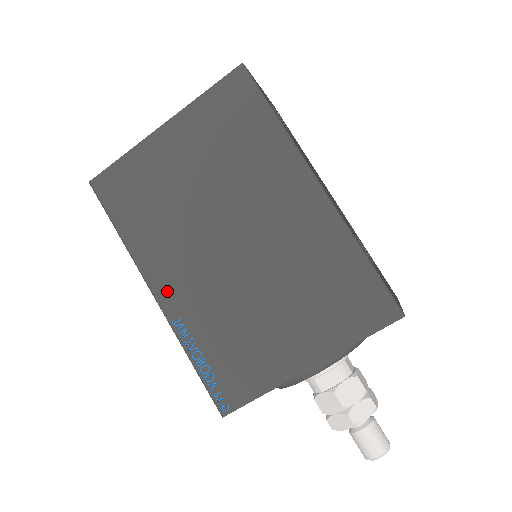
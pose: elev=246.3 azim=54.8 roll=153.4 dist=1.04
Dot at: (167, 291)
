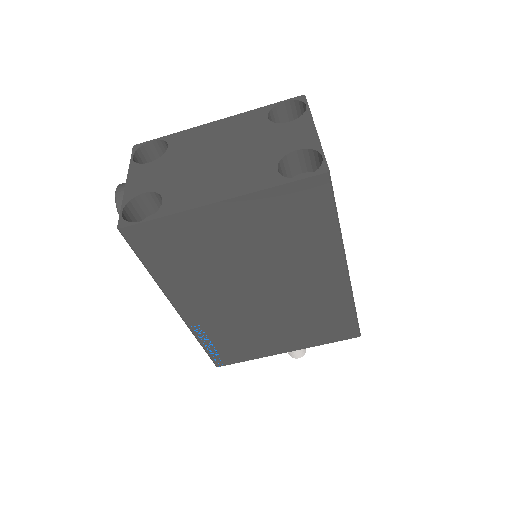
Dot at: (191, 311)
